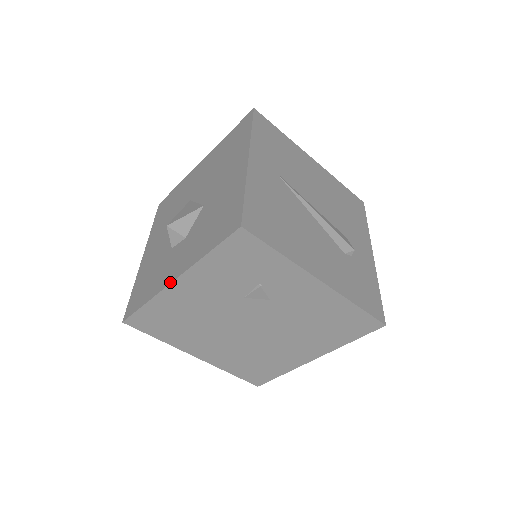
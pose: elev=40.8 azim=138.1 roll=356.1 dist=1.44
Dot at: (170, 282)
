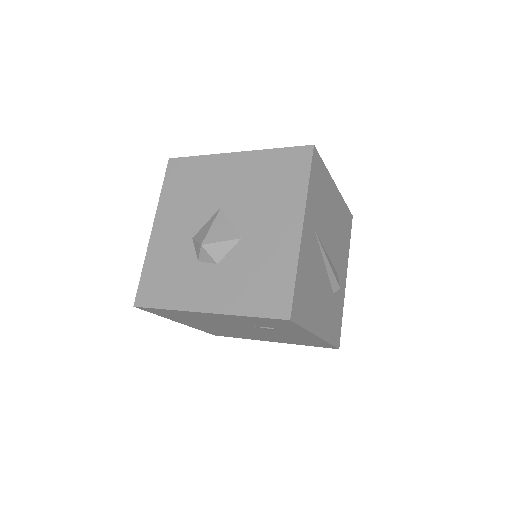
Dot at: (200, 311)
